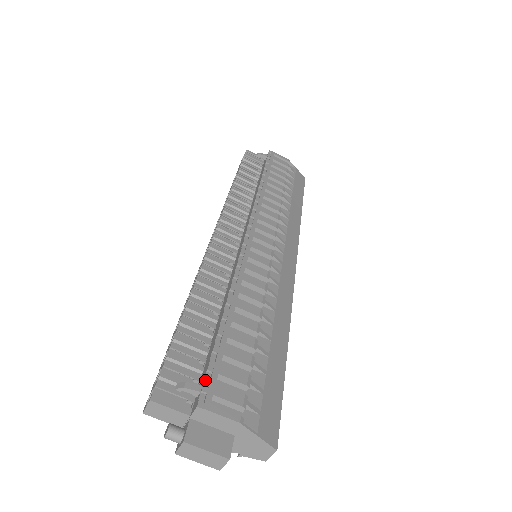
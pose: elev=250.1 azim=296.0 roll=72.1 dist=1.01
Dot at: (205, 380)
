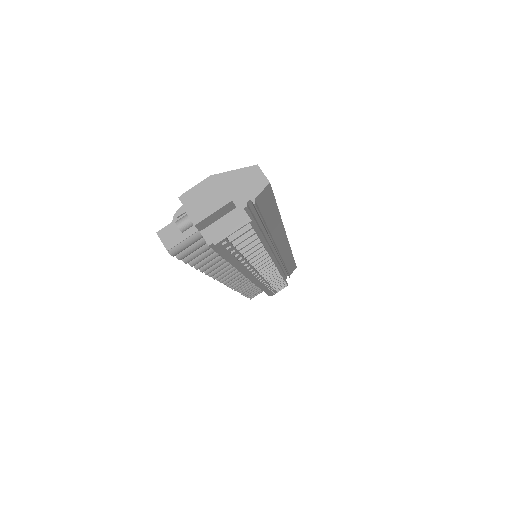
Dot at: occluded
